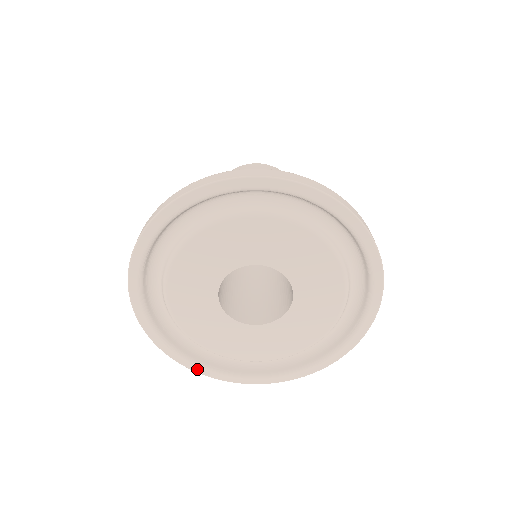
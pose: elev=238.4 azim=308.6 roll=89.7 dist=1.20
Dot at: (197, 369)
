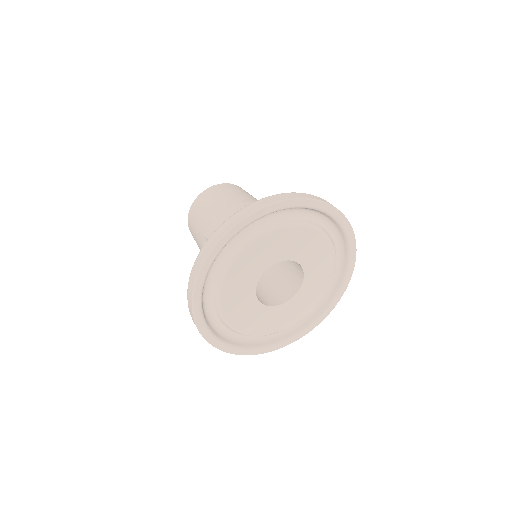
Dot at: (201, 327)
